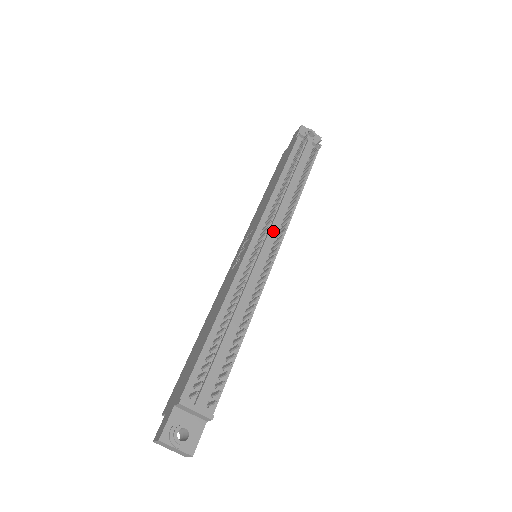
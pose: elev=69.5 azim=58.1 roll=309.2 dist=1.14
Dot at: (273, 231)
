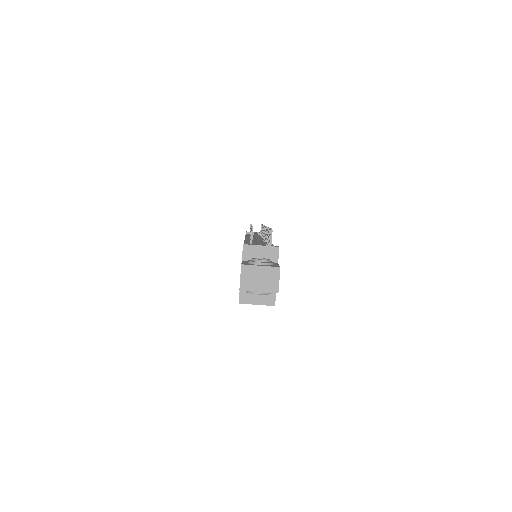
Dot at: occluded
